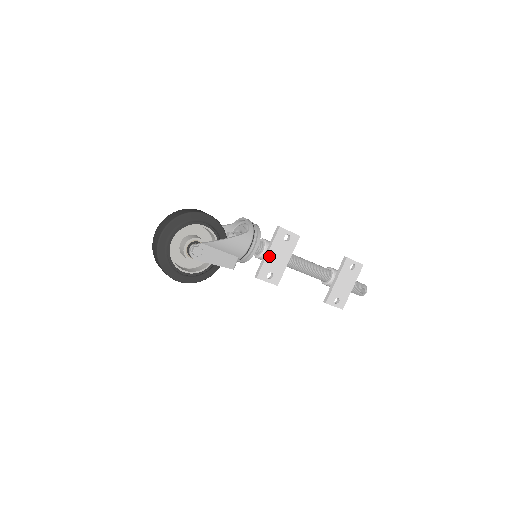
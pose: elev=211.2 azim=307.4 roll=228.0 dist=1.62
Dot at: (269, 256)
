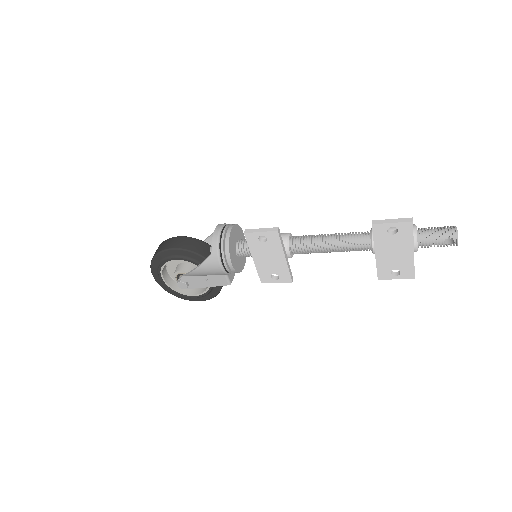
Dot at: (257, 262)
